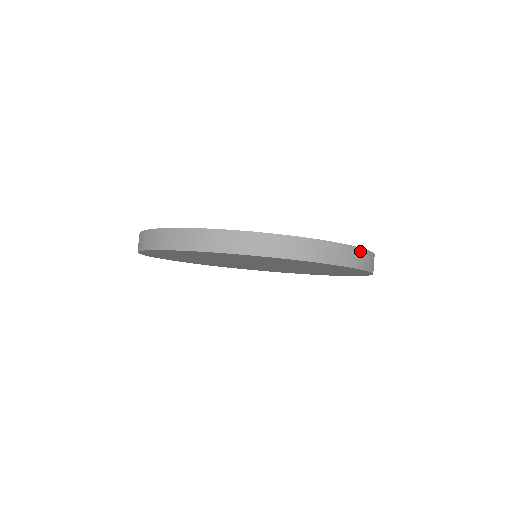
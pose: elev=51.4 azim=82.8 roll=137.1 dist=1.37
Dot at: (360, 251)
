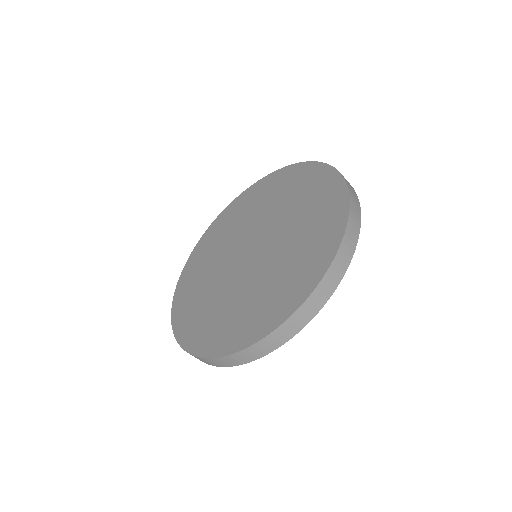
Dot at: (289, 321)
